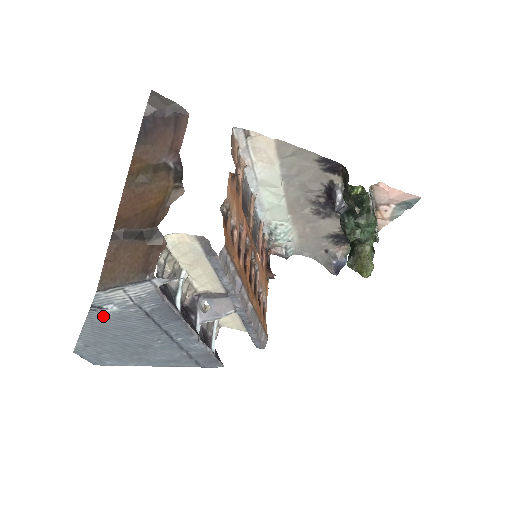
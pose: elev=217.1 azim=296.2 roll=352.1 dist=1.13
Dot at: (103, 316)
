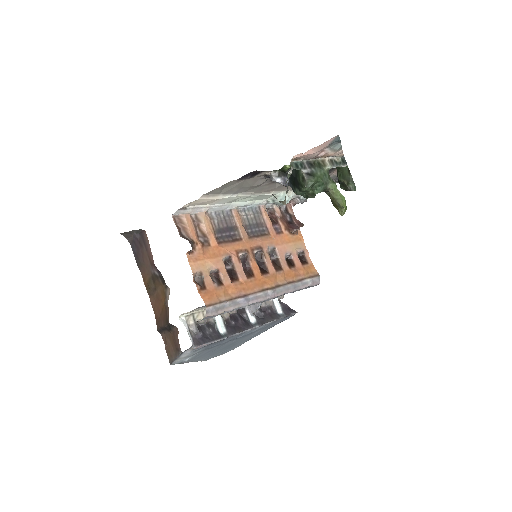
Dot at: occluded
